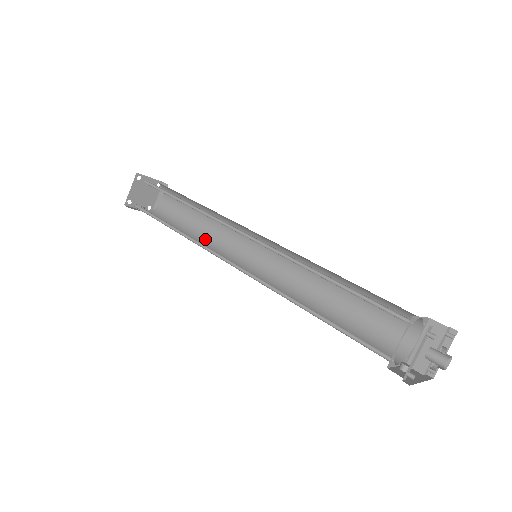
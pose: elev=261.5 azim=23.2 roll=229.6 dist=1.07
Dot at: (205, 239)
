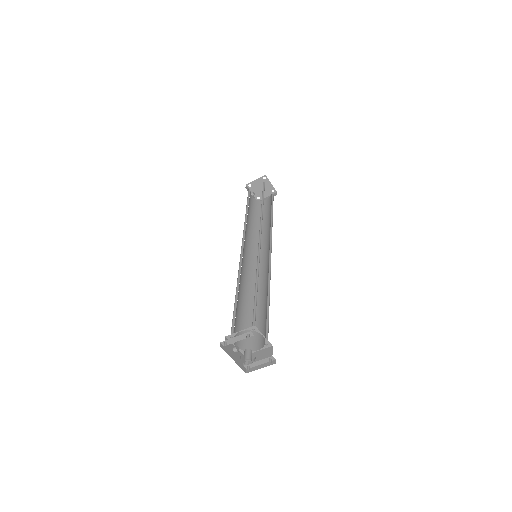
Dot at: (256, 232)
